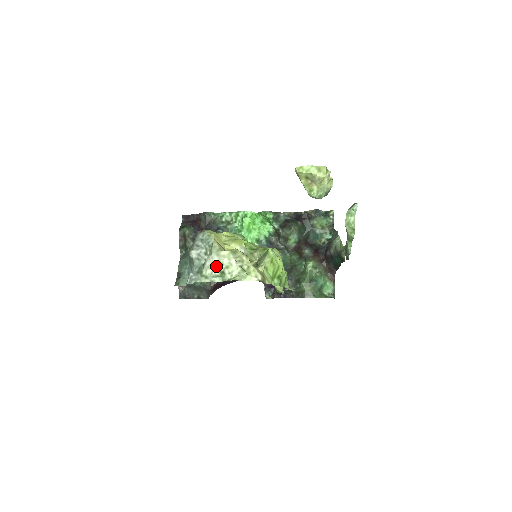
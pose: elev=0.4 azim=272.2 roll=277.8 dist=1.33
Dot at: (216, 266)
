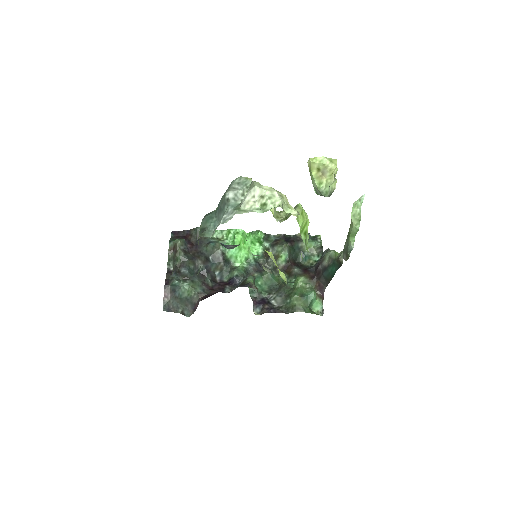
Dot at: (256, 200)
